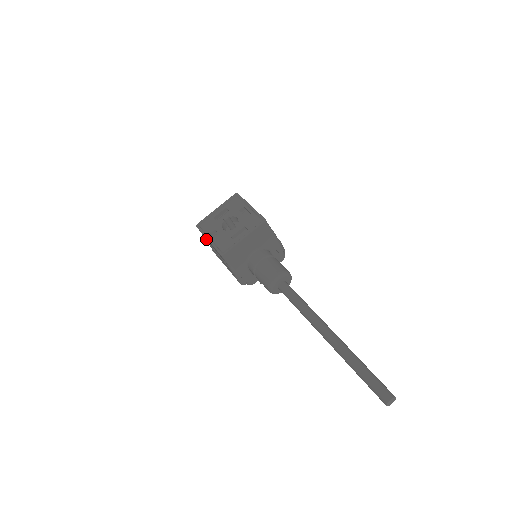
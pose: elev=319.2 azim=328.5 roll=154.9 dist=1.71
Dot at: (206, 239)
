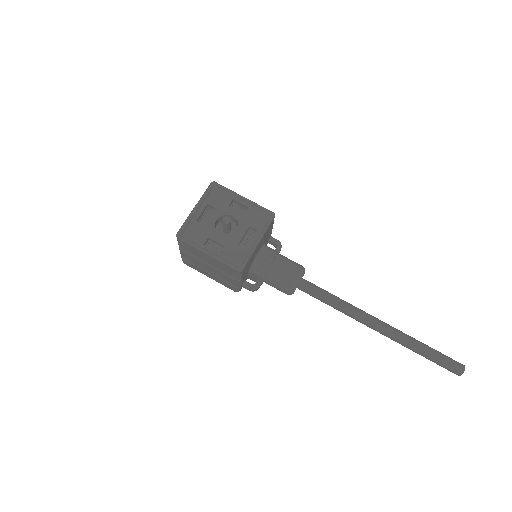
Dot at: (189, 250)
